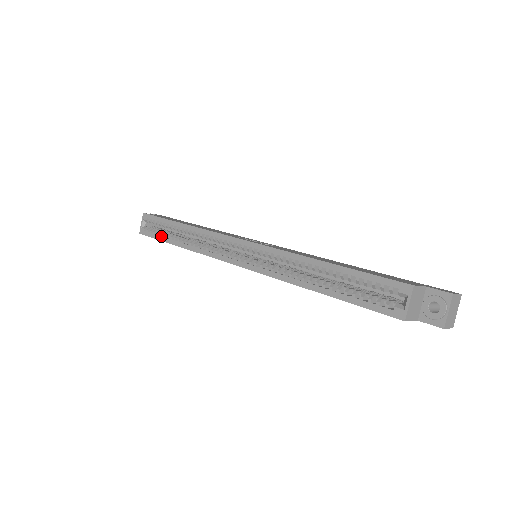
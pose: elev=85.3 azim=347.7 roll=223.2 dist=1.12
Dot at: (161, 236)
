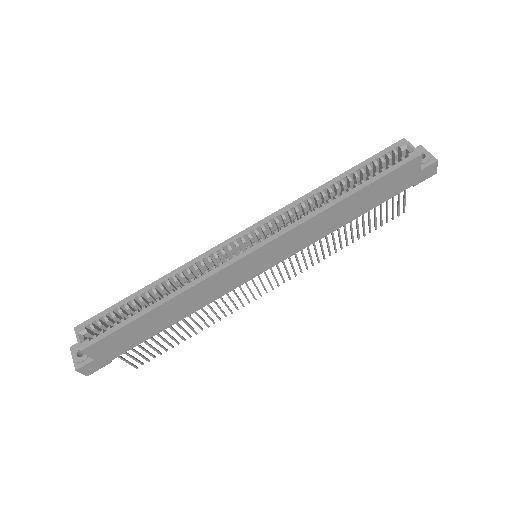
Dot at: (125, 320)
